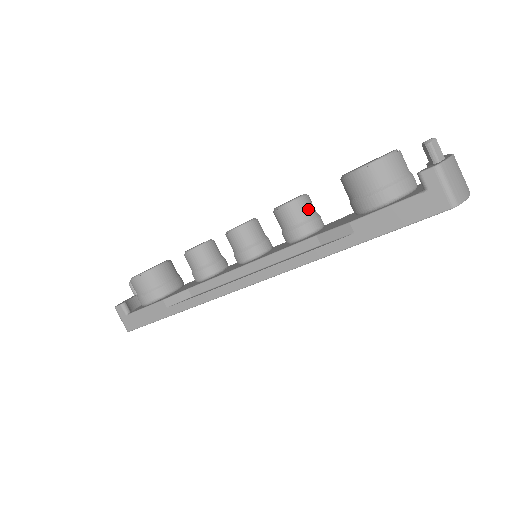
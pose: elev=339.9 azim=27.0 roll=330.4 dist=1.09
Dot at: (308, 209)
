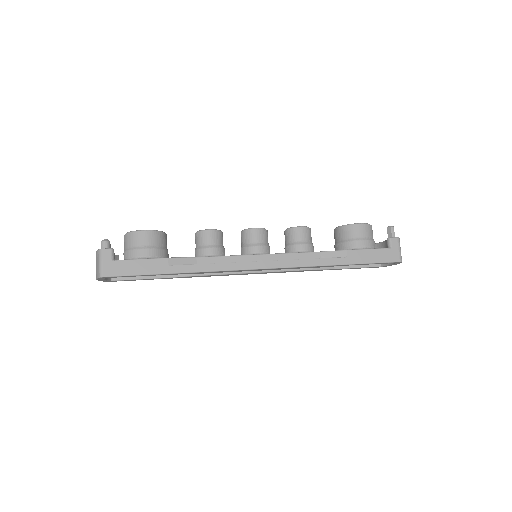
Dot at: (311, 237)
